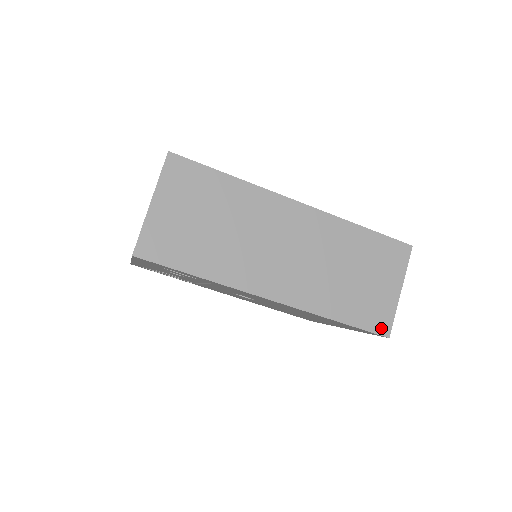
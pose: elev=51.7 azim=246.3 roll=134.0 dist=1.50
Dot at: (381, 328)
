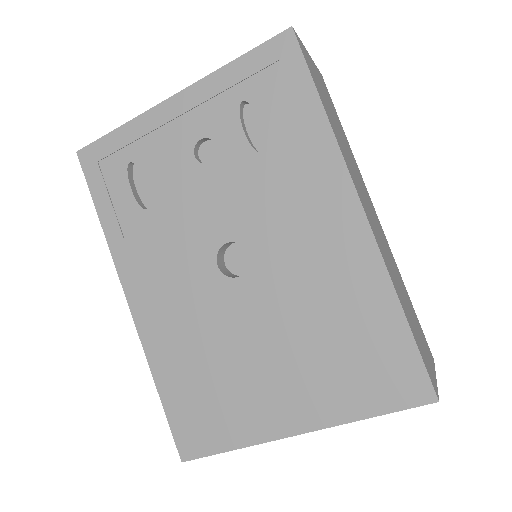
Dot at: (432, 380)
